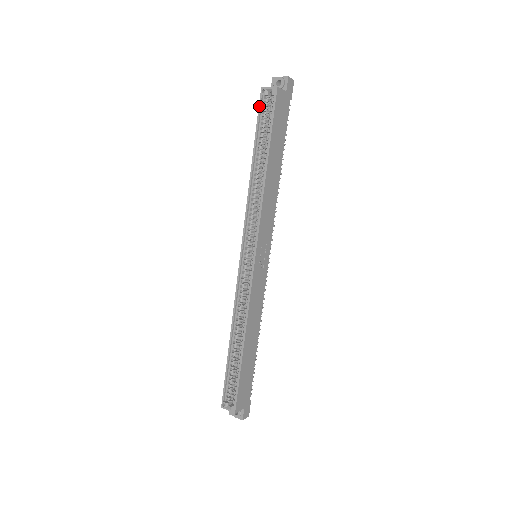
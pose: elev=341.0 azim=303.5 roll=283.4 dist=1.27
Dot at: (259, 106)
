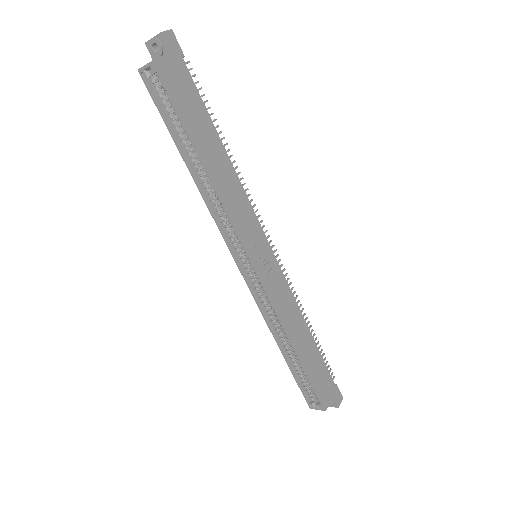
Dot at: (150, 95)
